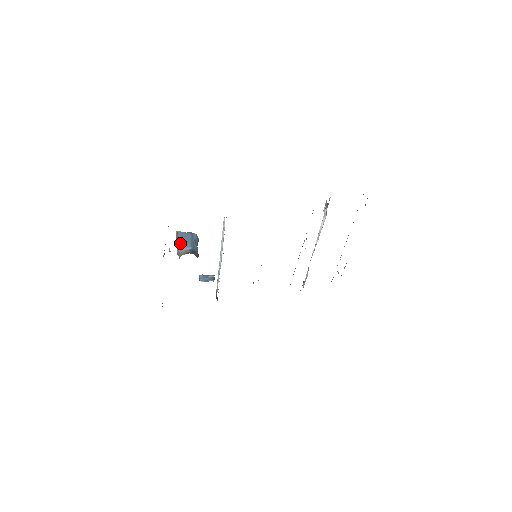
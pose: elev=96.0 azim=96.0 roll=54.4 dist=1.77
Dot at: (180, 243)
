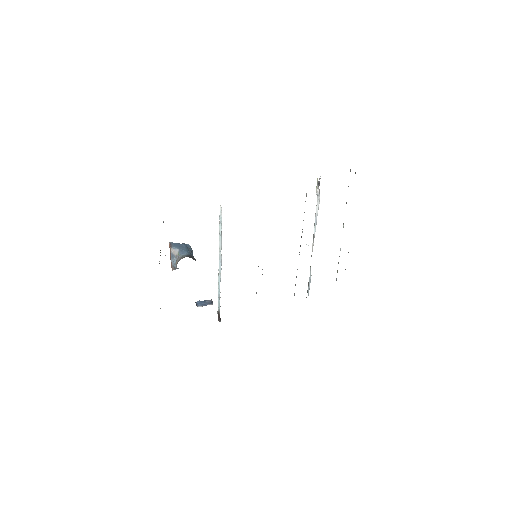
Dot at: (175, 251)
